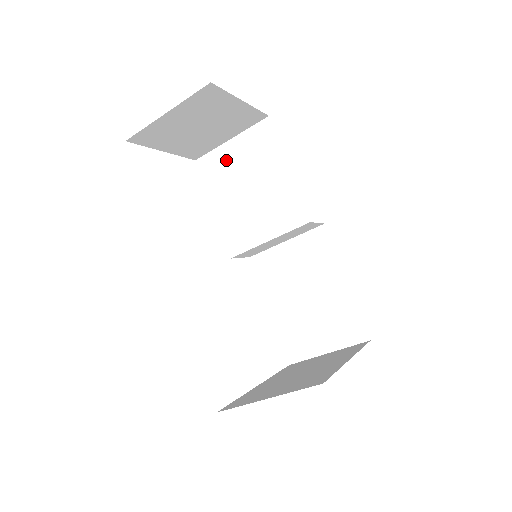
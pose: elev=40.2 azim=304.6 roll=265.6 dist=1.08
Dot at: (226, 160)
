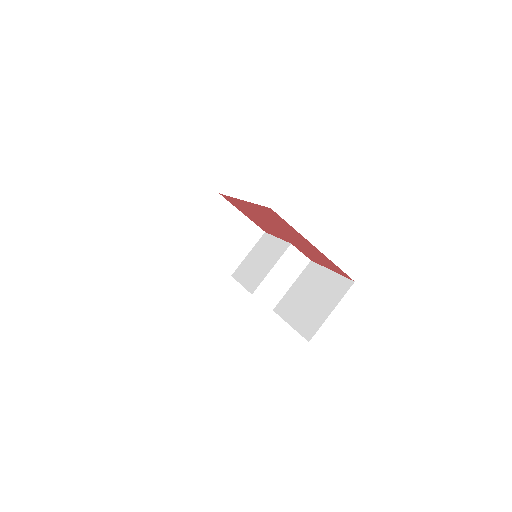
Dot at: (247, 262)
